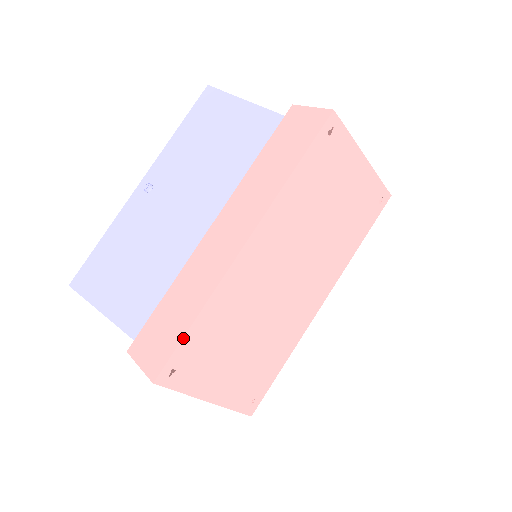
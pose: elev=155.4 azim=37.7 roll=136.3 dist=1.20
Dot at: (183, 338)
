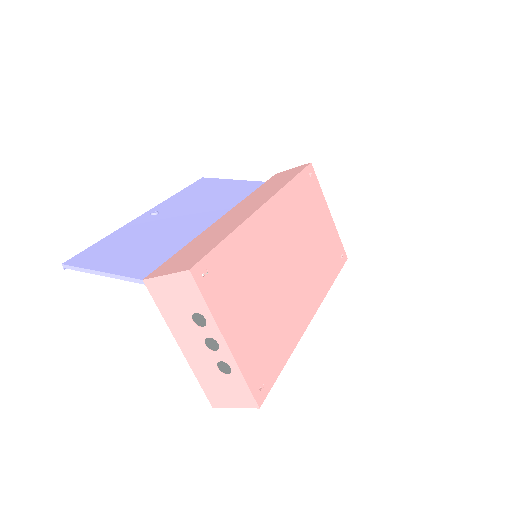
Dot at: (218, 245)
